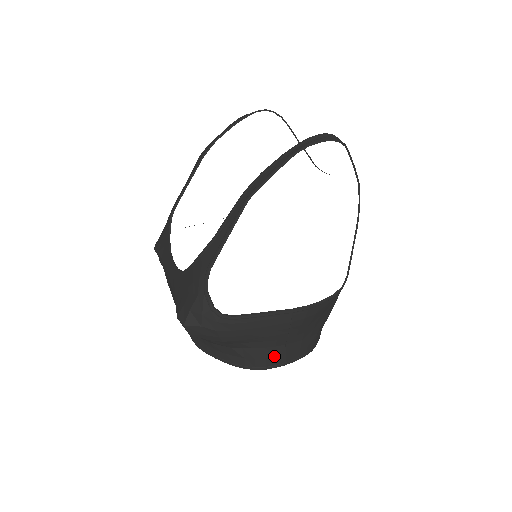
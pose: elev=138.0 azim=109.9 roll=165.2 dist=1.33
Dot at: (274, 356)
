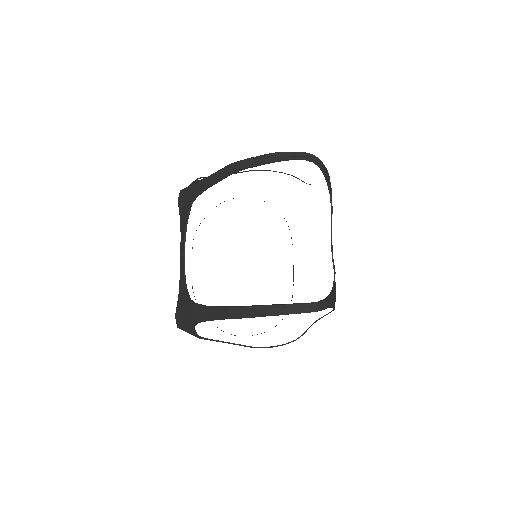
Dot at: occluded
